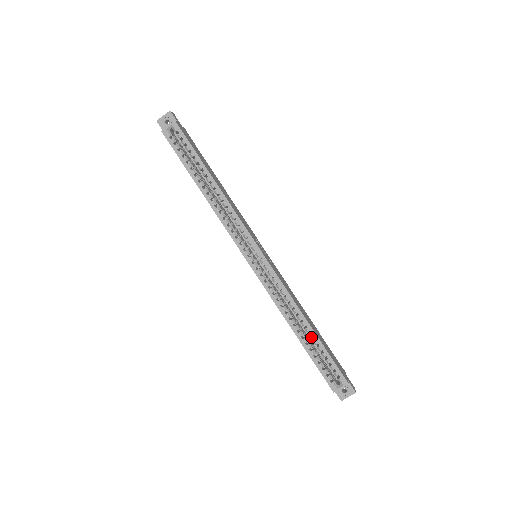
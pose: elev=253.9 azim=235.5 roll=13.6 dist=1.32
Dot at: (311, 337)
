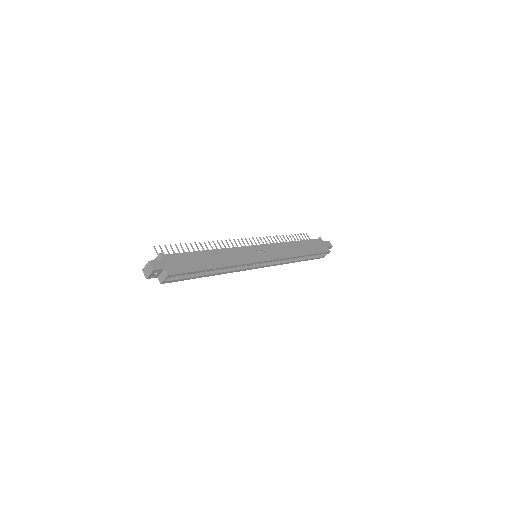
Dot at: occluded
